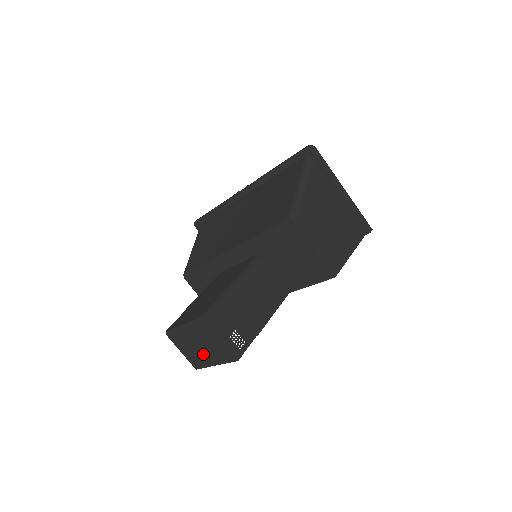
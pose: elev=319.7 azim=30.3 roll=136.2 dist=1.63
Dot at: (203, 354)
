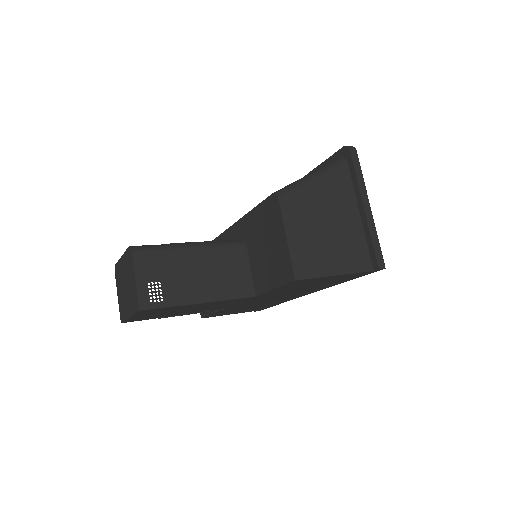
Dot at: (126, 299)
